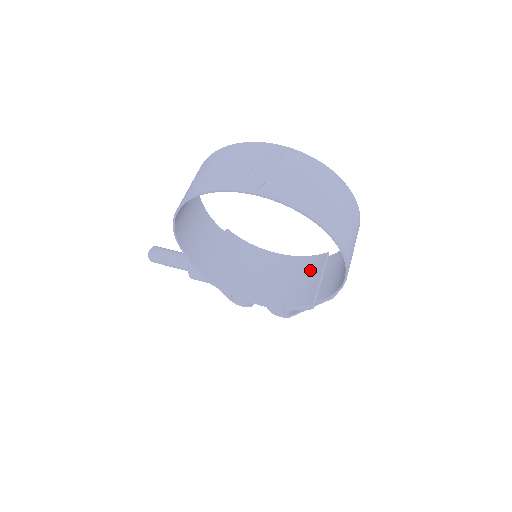
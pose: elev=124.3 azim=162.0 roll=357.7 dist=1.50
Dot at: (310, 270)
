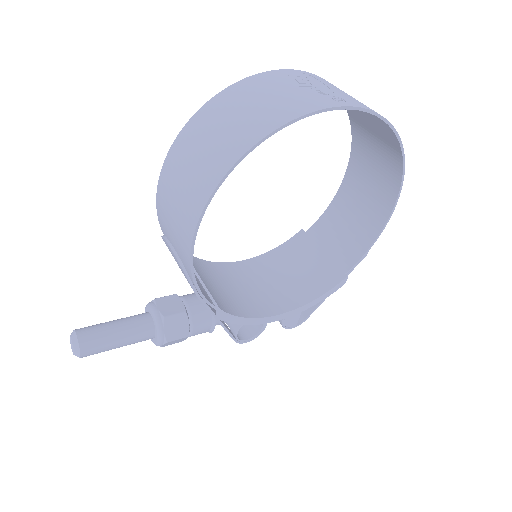
Dot at: (299, 254)
